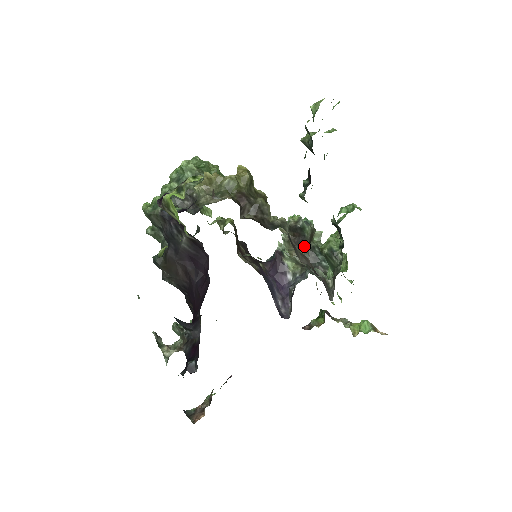
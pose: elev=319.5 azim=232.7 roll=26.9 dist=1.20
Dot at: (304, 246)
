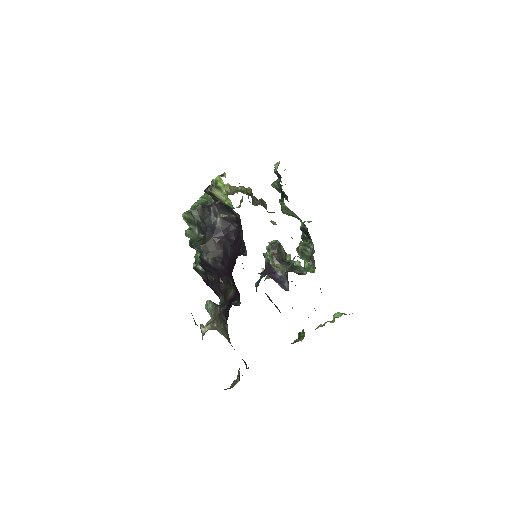
Dot at: (282, 260)
